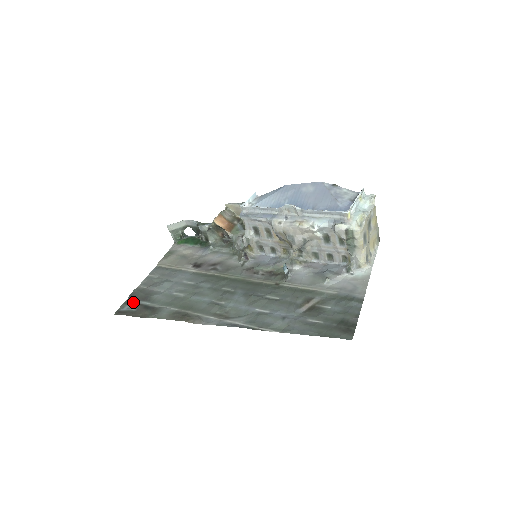
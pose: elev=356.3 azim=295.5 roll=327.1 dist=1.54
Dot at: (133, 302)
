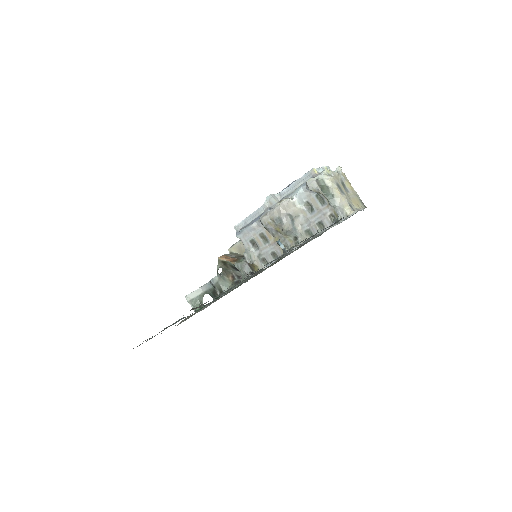
Dot at: occluded
